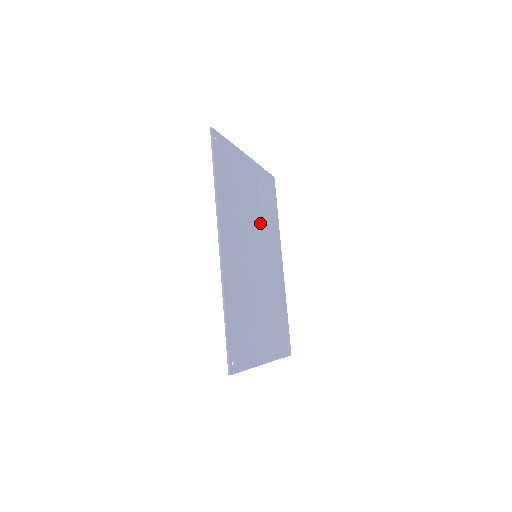
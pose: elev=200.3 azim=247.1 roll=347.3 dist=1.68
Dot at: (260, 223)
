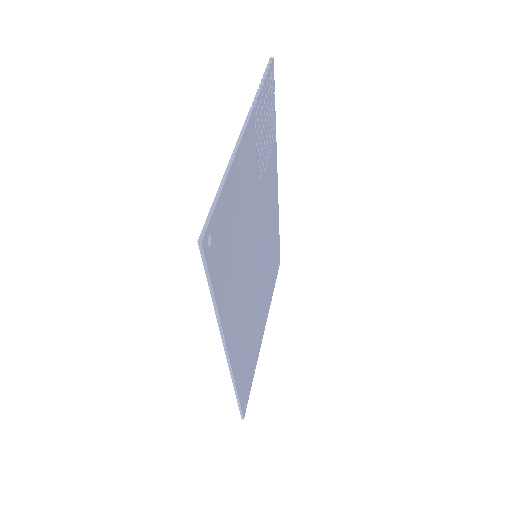
Dot at: (259, 200)
